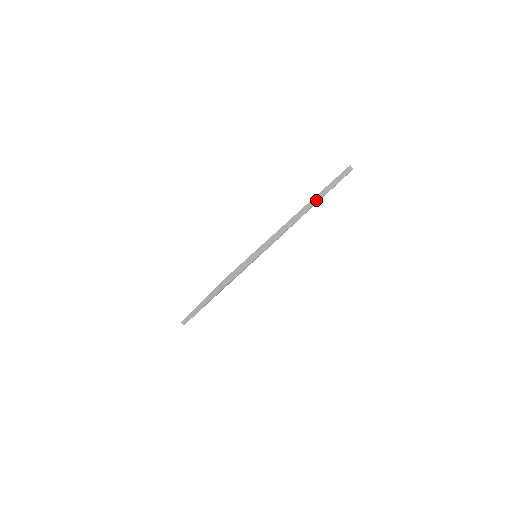
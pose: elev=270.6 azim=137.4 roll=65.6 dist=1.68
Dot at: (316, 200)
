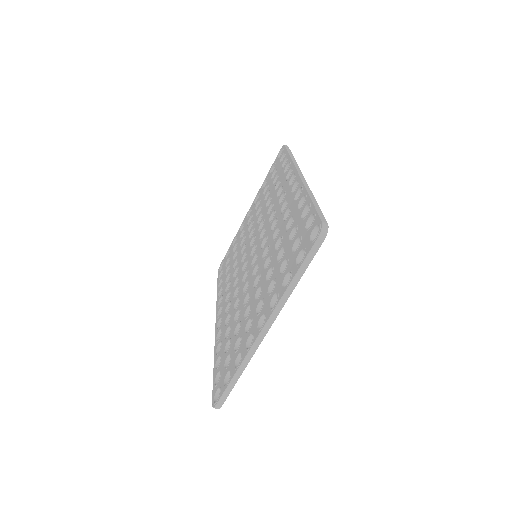
Dot at: (283, 302)
